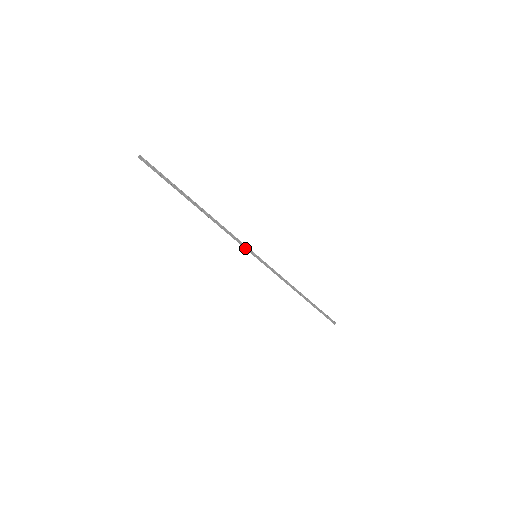
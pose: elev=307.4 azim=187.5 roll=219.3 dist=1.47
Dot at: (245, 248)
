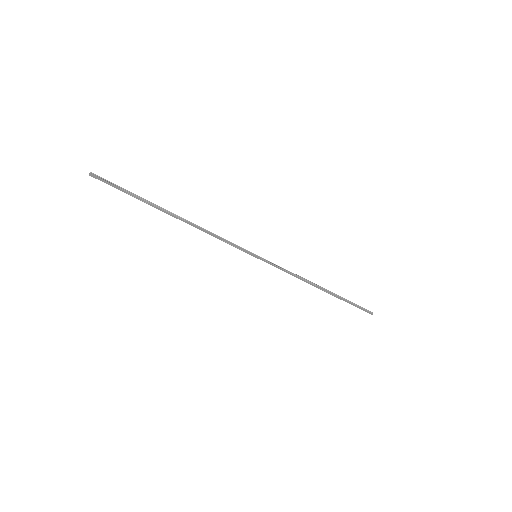
Dot at: (241, 250)
